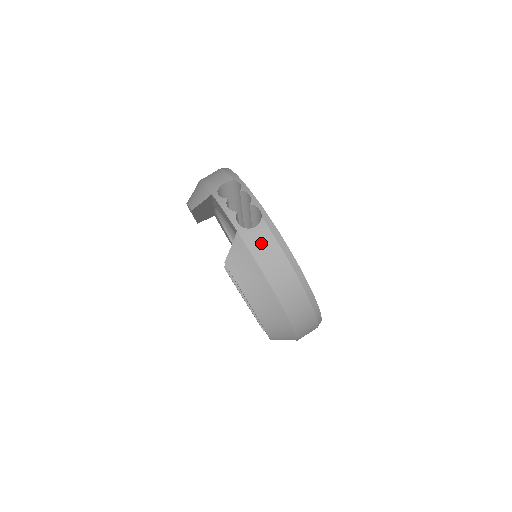
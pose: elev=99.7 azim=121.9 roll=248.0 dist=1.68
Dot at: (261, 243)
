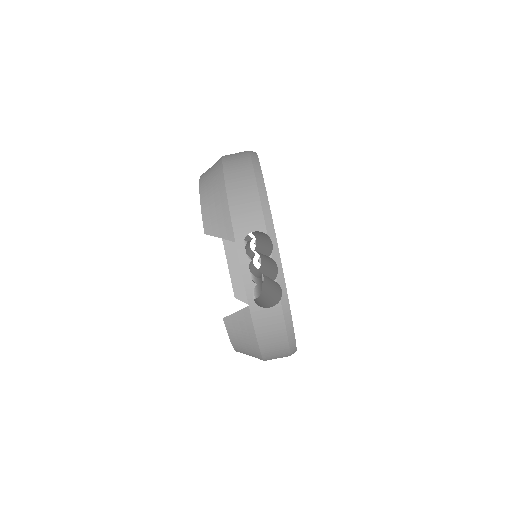
Dot at: (269, 324)
